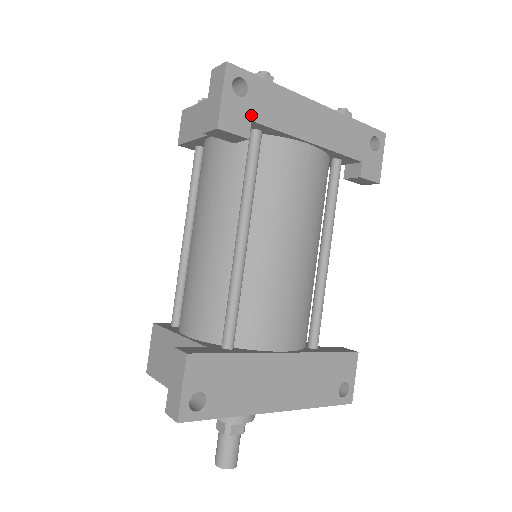
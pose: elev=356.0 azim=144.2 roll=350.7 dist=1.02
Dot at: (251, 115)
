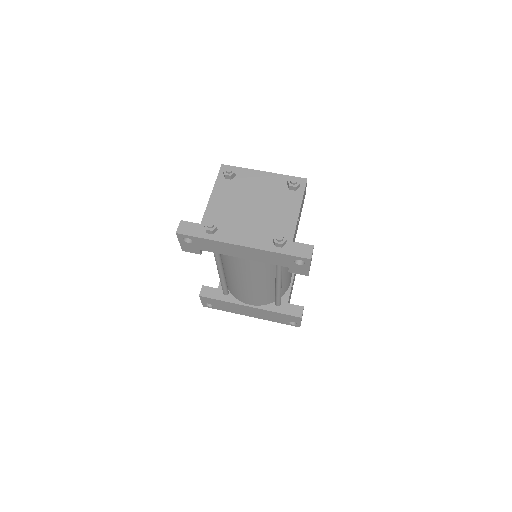
Dot at: (199, 248)
